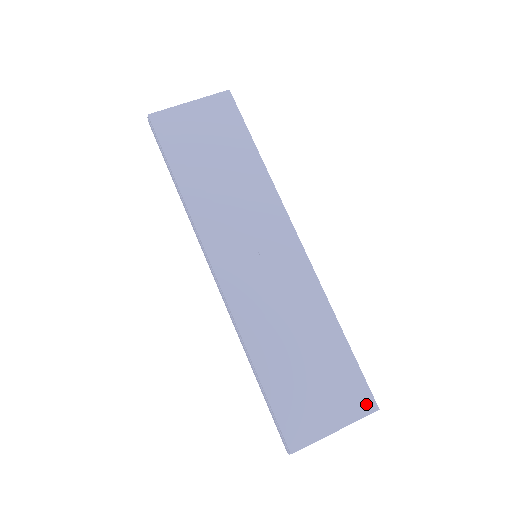
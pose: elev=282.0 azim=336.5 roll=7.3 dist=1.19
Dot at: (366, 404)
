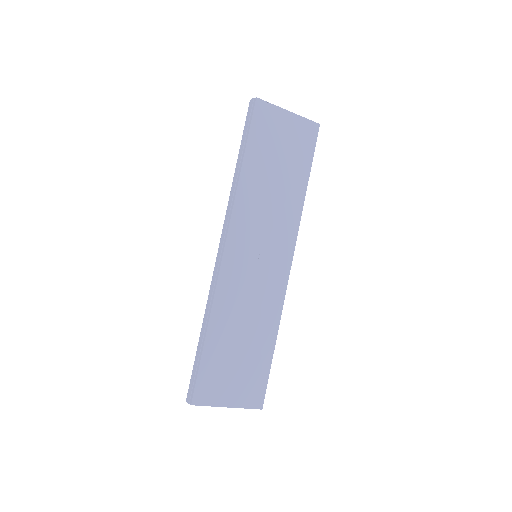
Dot at: (257, 401)
